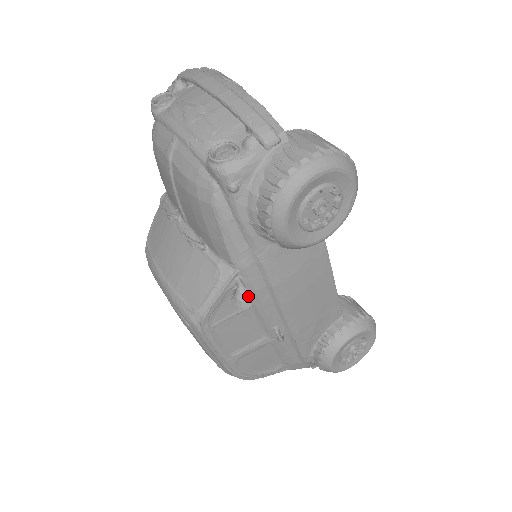
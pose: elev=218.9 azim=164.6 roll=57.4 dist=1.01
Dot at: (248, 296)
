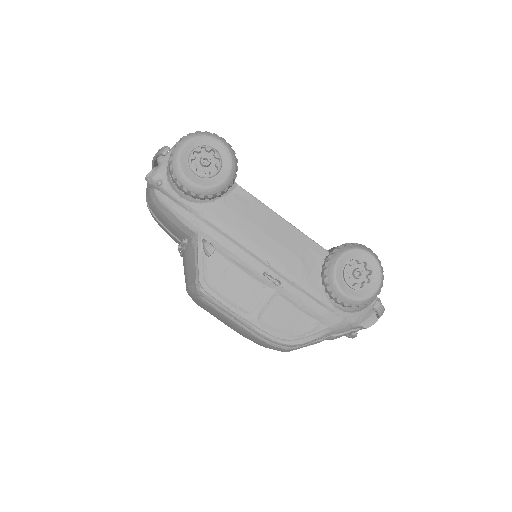
Dot at: (209, 244)
